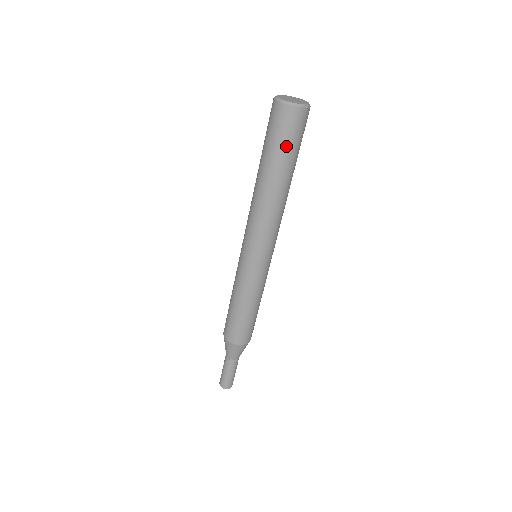
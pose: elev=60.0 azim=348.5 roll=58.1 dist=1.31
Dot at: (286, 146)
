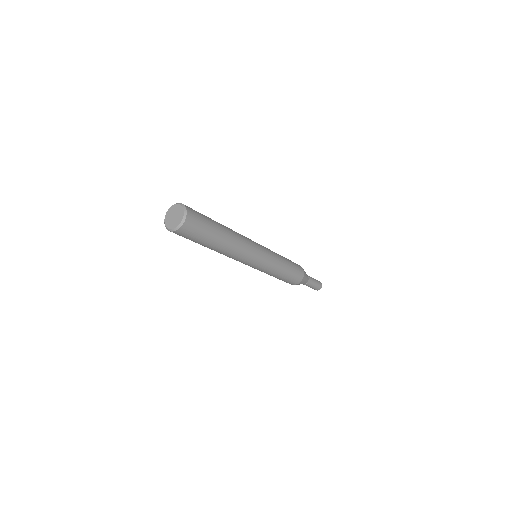
Dot at: (205, 232)
